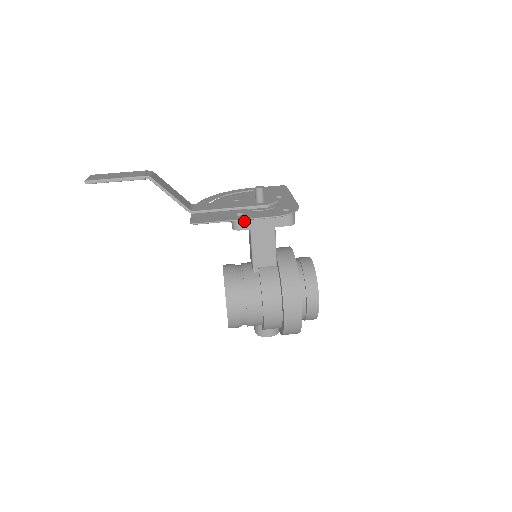
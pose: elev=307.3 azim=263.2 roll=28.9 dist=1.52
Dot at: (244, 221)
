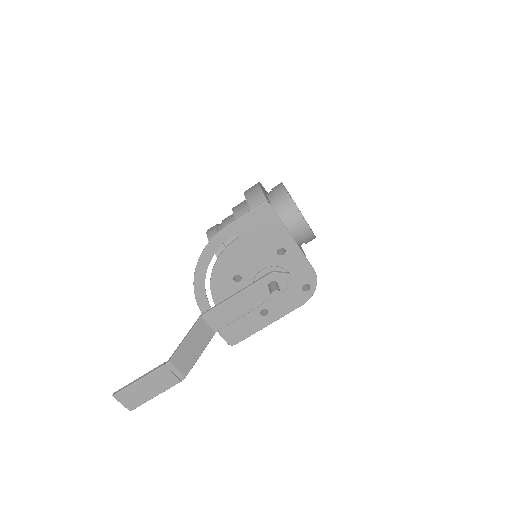
Dot at: (271, 314)
